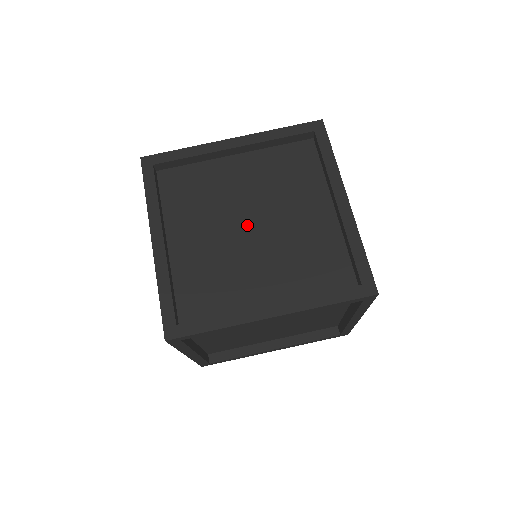
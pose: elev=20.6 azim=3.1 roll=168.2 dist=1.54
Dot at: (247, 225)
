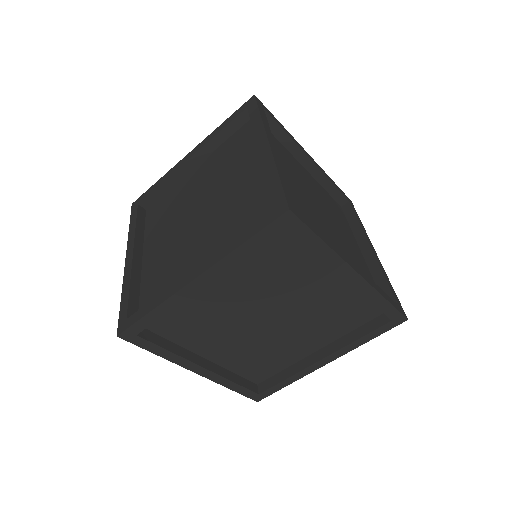
Dot at: (317, 208)
